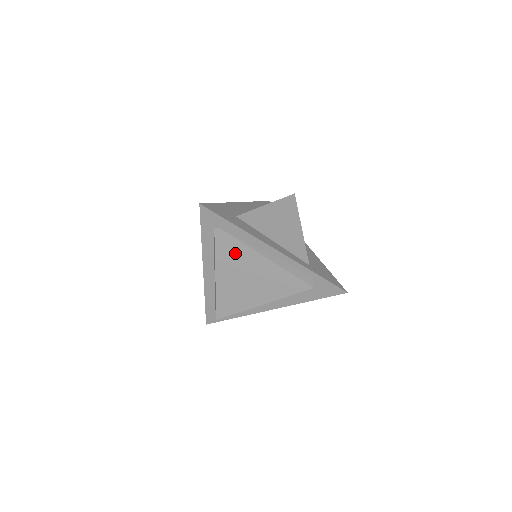
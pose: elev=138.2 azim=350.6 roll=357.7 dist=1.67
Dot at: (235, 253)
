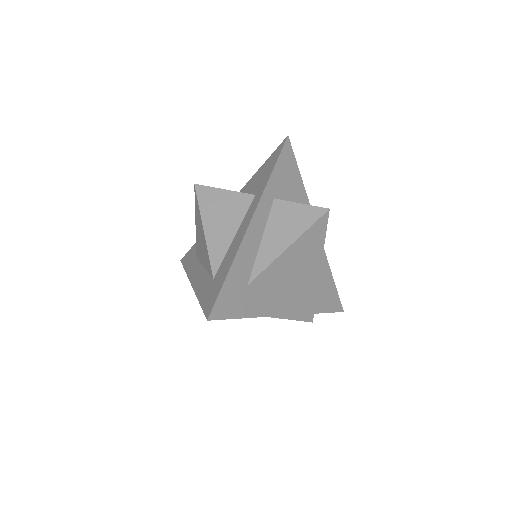
Dot at: occluded
